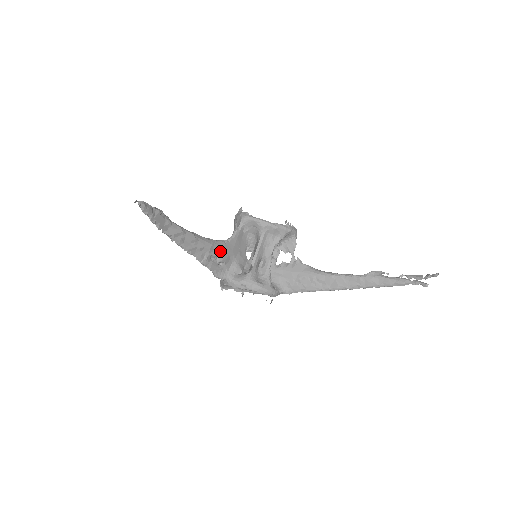
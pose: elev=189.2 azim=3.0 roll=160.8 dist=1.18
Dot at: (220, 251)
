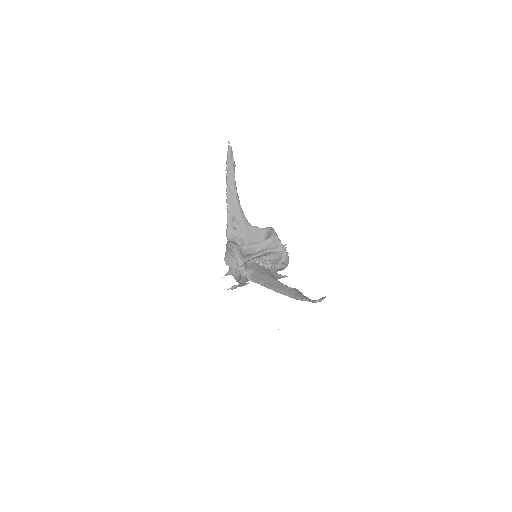
Dot at: (241, 221)
